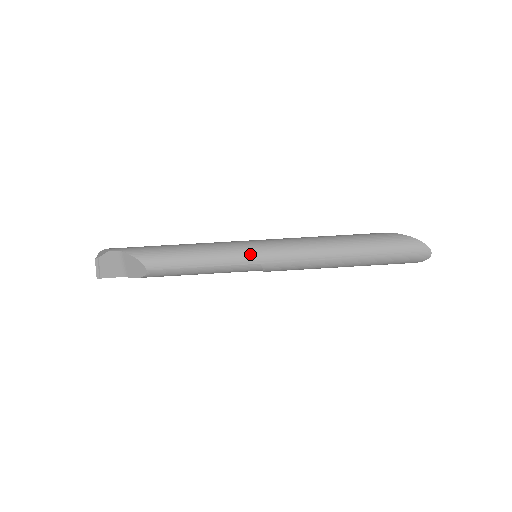
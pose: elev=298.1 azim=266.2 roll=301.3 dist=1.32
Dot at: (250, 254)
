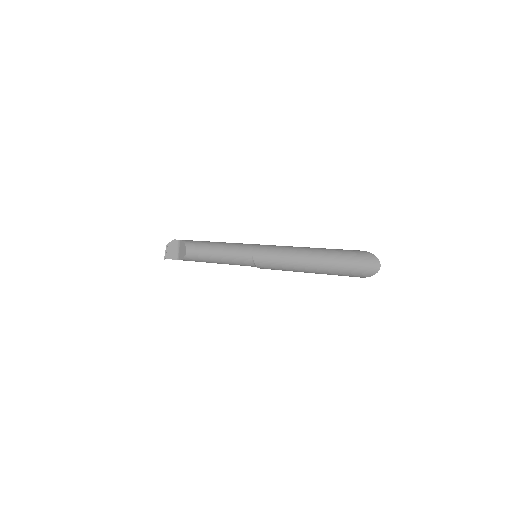
Dot at: (248, 248)
